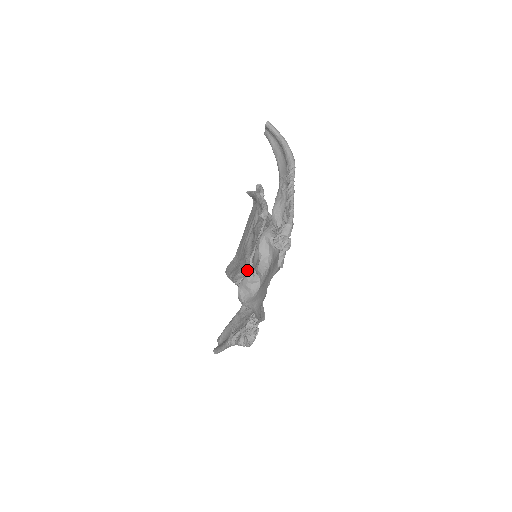
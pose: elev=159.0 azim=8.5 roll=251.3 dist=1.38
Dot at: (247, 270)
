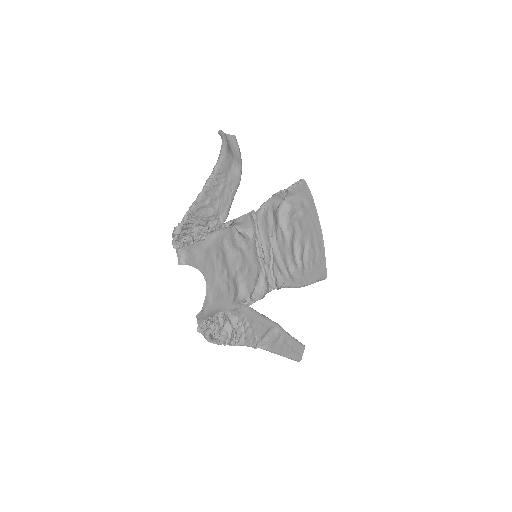
Dot at: (271, 271)
